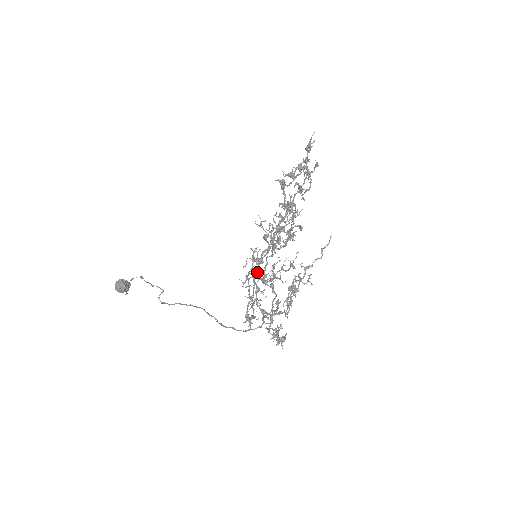
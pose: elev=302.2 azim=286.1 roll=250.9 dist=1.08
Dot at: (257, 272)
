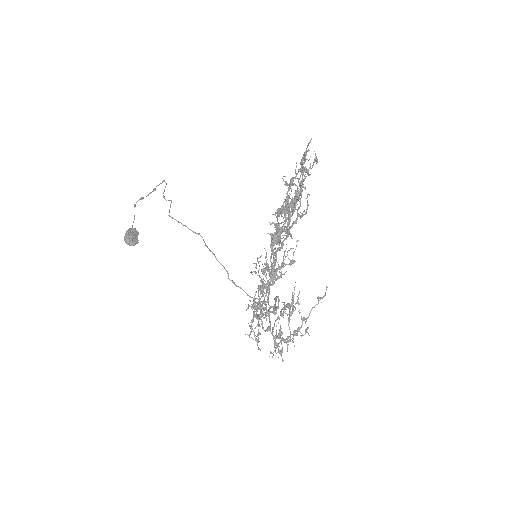
Dot at: occluded
